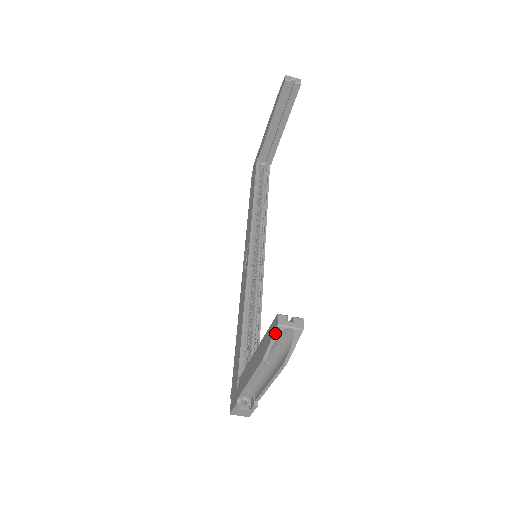
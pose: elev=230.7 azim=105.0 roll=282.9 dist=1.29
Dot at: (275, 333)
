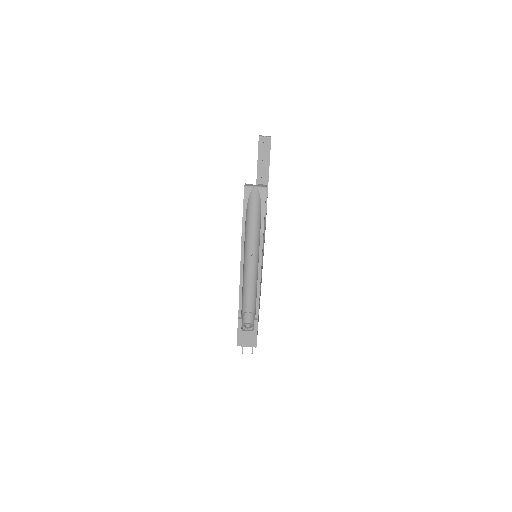
Dot at: (244, 196)
